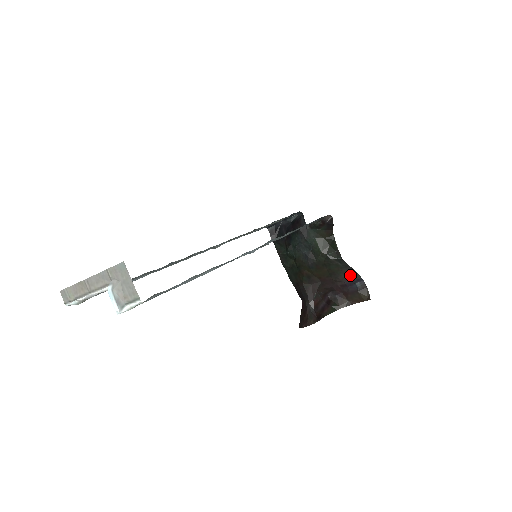
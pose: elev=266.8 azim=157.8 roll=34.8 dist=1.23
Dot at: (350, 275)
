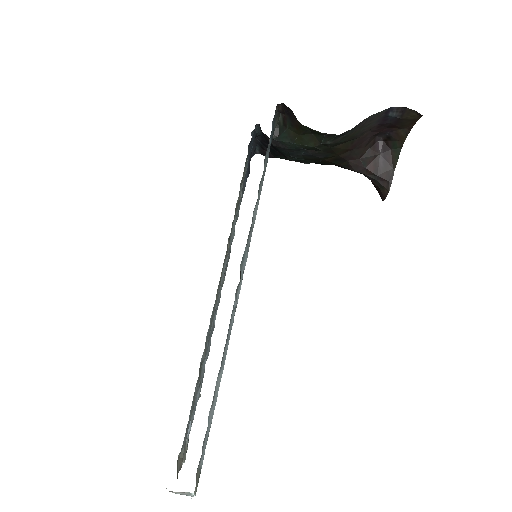
Dot at: (371, 120)
